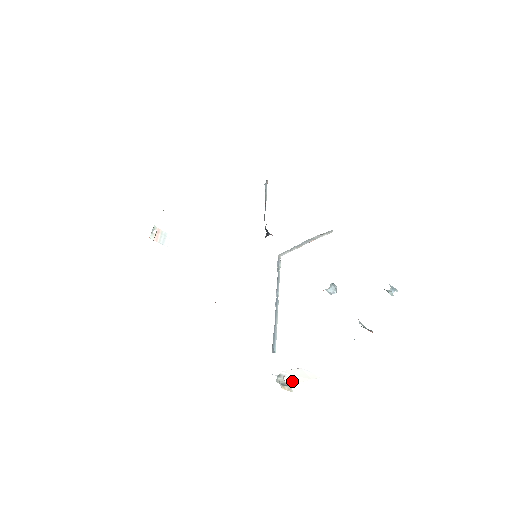
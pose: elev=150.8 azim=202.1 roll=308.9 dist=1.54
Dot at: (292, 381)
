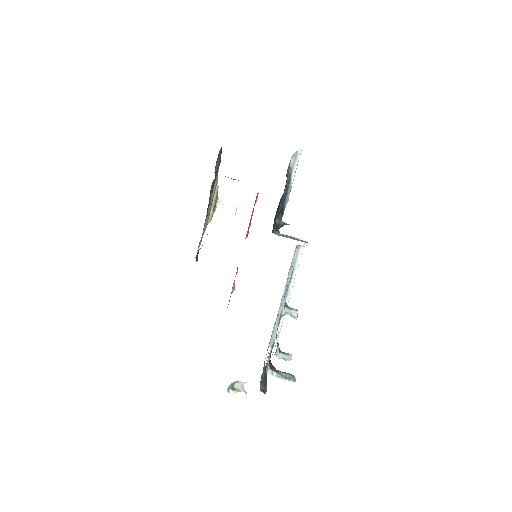
Dot at: occluded
